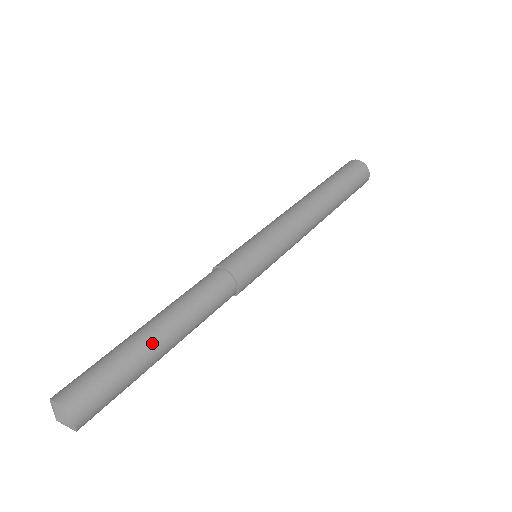
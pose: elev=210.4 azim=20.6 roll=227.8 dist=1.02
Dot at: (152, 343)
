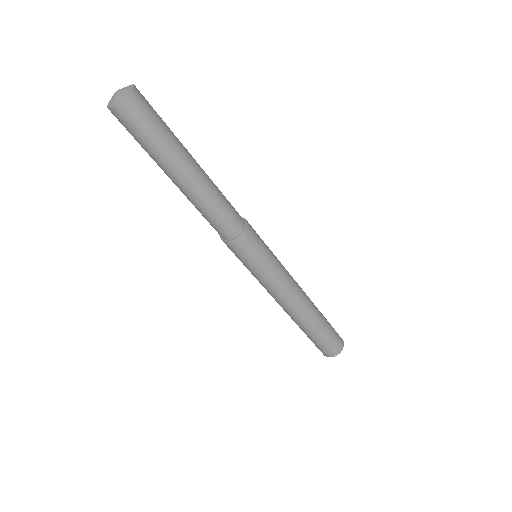
Dot at: (189, 159)
